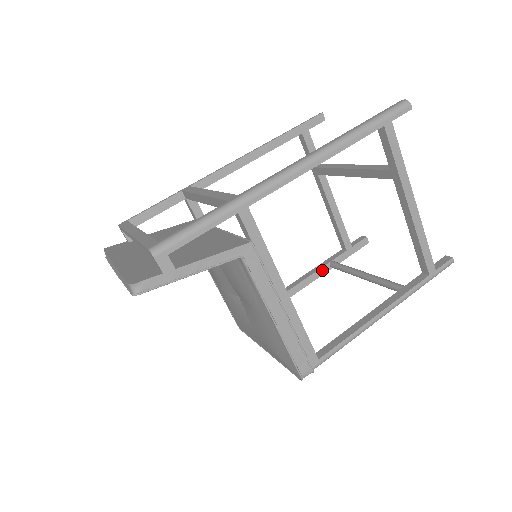
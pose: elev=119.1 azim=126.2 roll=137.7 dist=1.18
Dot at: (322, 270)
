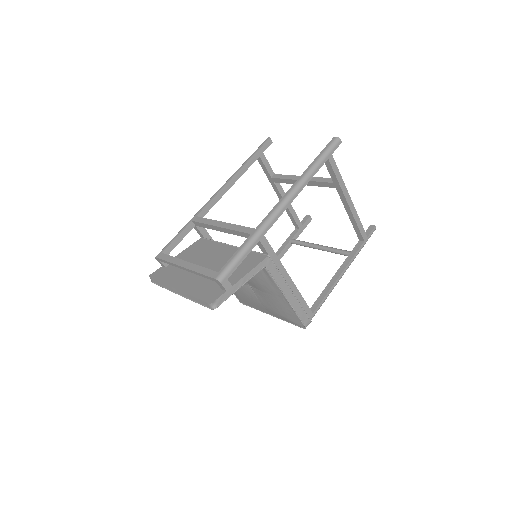
Dot at: (286, 247)
